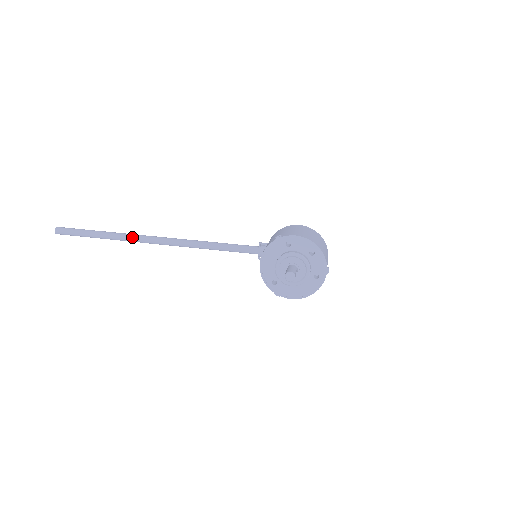
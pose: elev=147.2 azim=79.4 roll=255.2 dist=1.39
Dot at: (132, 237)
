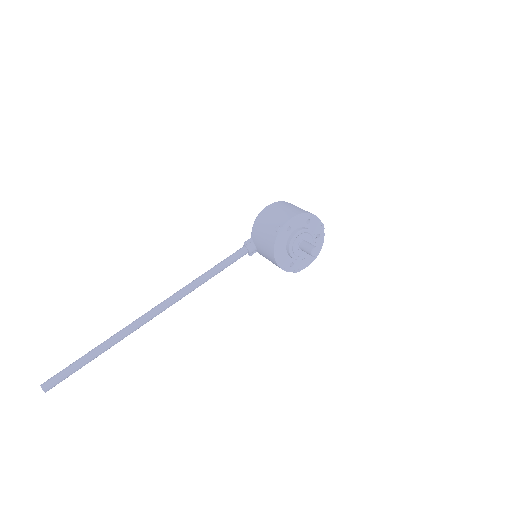
Dot at: (131, 329)
